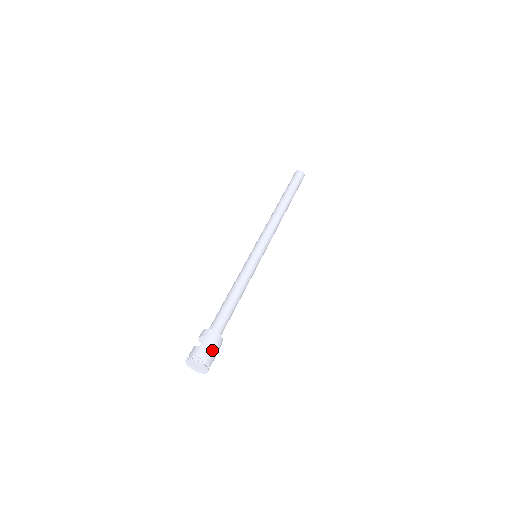
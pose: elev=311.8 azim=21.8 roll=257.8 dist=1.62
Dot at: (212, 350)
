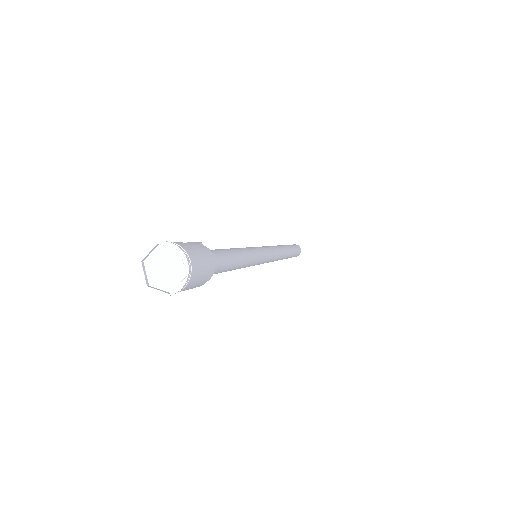
Dot at: (202, 261)
